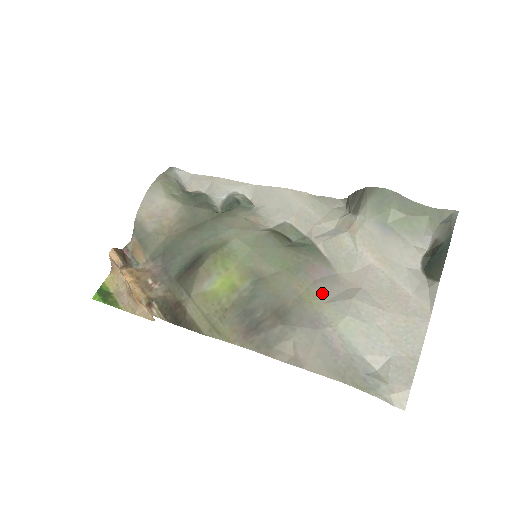
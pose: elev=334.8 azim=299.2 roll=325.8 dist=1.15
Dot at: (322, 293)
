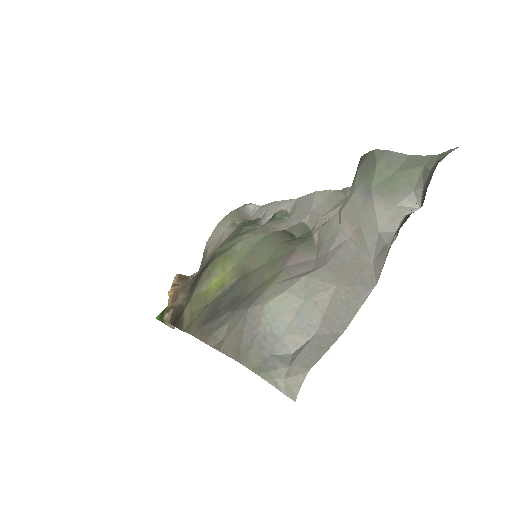
Dot at: (281, 276)
